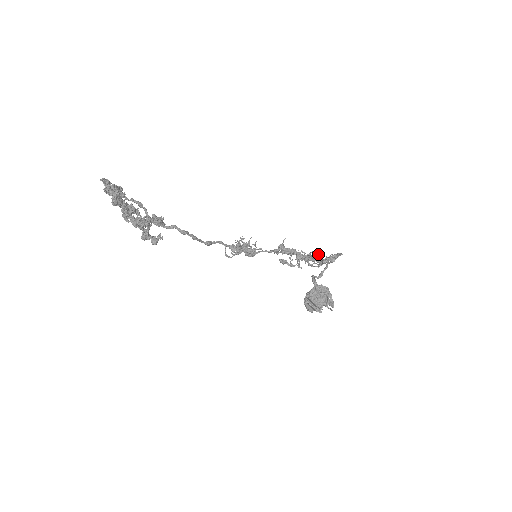
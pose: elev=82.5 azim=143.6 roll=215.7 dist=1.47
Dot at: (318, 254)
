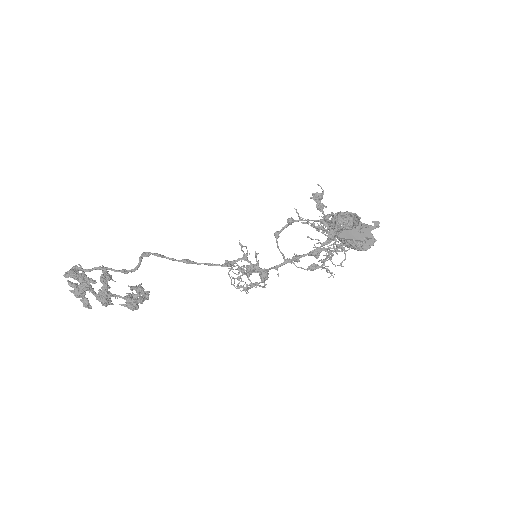
Dot at: occluded
